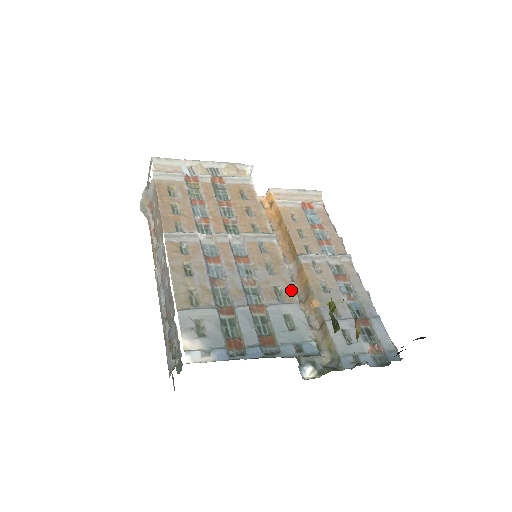
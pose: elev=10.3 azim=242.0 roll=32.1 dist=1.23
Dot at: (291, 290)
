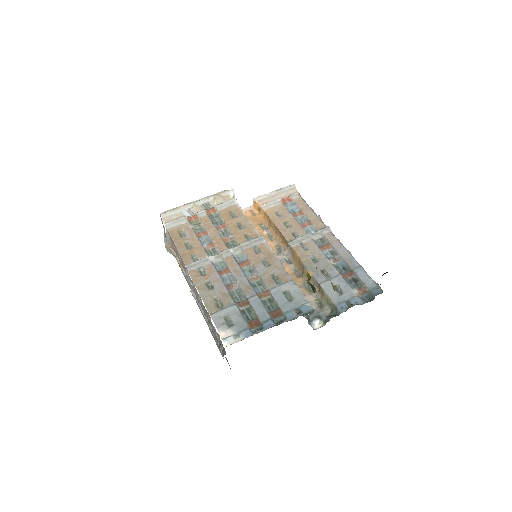
Dot at: (284, 273)
